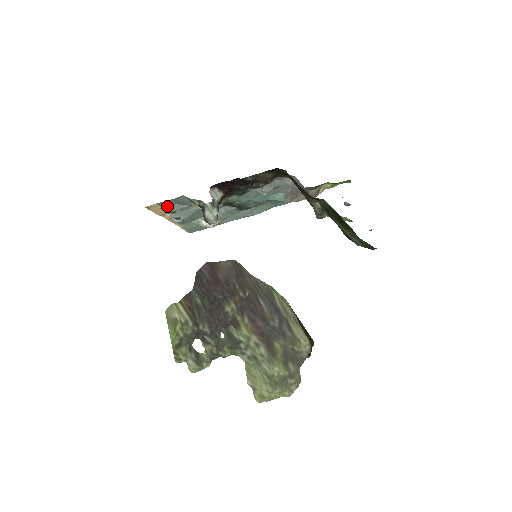
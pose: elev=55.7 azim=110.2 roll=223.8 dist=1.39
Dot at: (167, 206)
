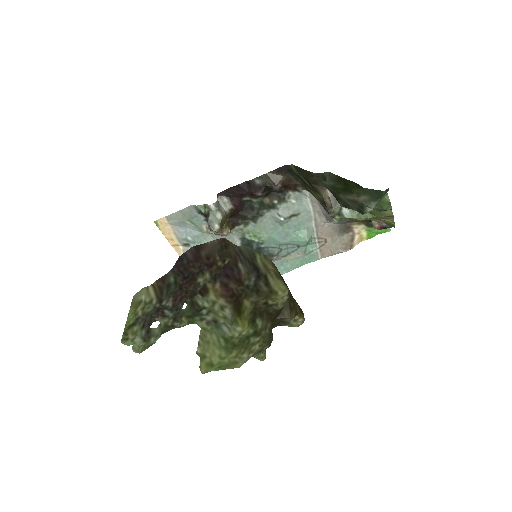
Dot at: (178, 228)
